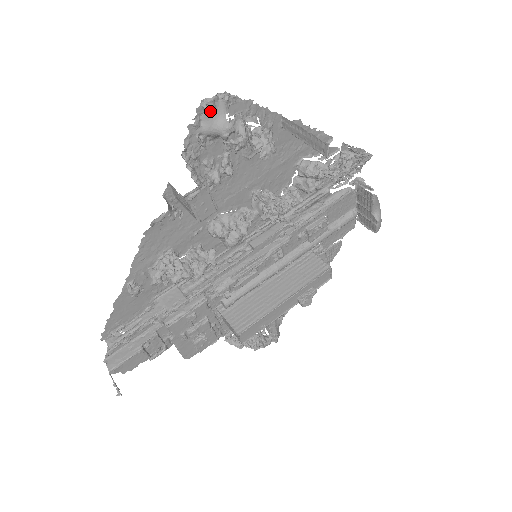
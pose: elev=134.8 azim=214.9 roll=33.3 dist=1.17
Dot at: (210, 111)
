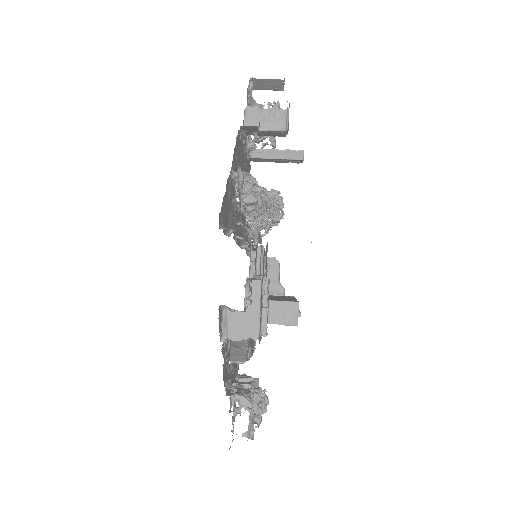
Dot at: (252, 90)
